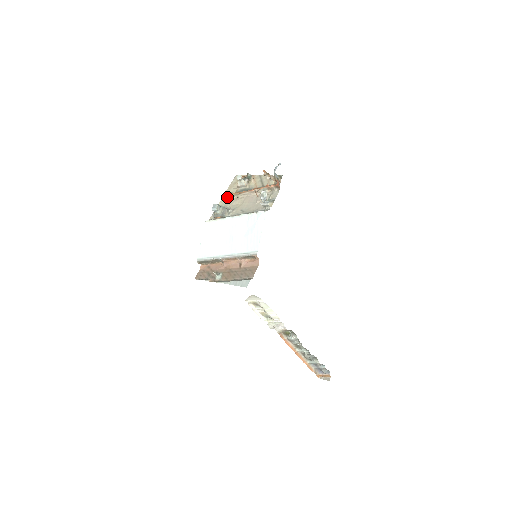
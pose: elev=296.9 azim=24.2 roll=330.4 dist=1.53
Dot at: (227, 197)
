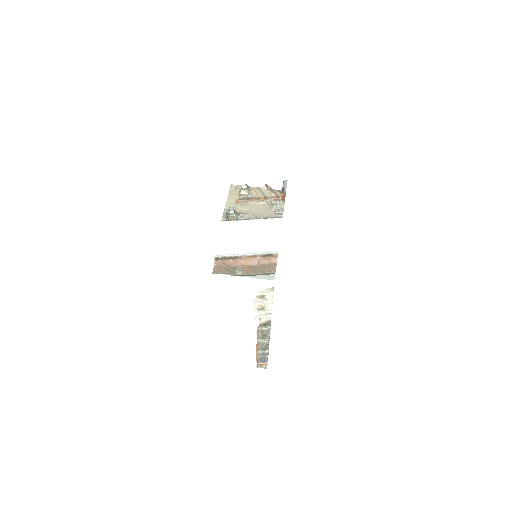
Dot at: (232, 202)
